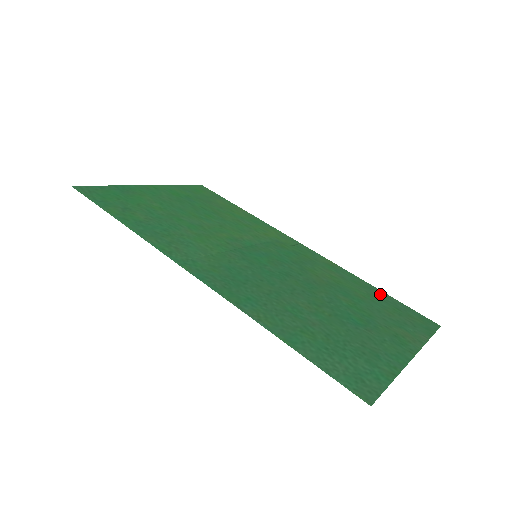
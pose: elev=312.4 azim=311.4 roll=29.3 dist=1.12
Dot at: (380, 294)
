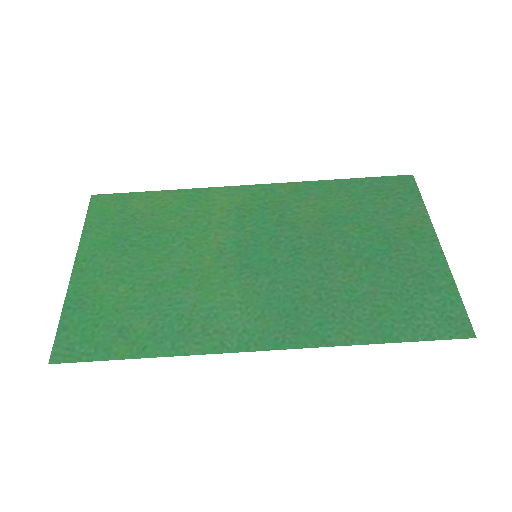
Dot at: (354, 185)
